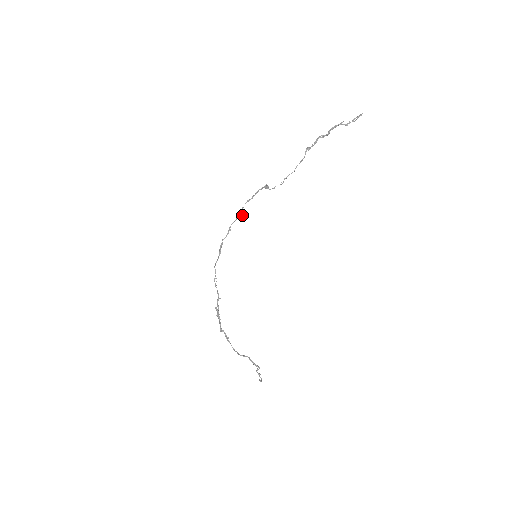
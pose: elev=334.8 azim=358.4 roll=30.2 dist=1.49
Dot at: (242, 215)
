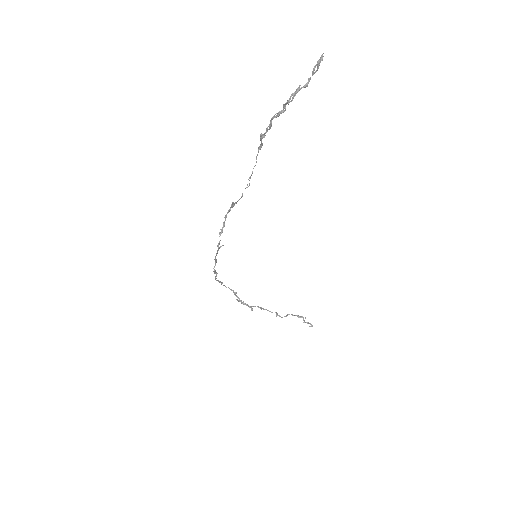
Dot at: (222, 245)
